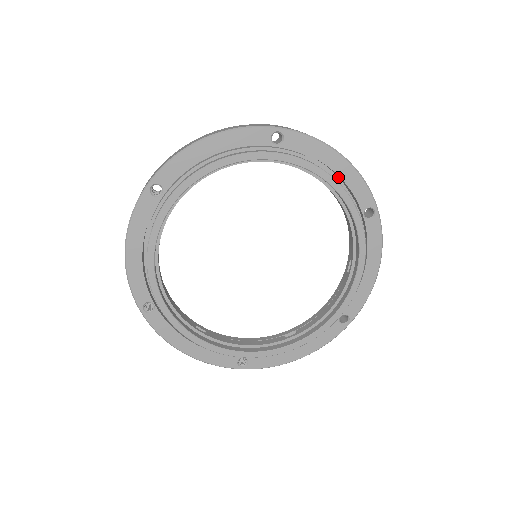
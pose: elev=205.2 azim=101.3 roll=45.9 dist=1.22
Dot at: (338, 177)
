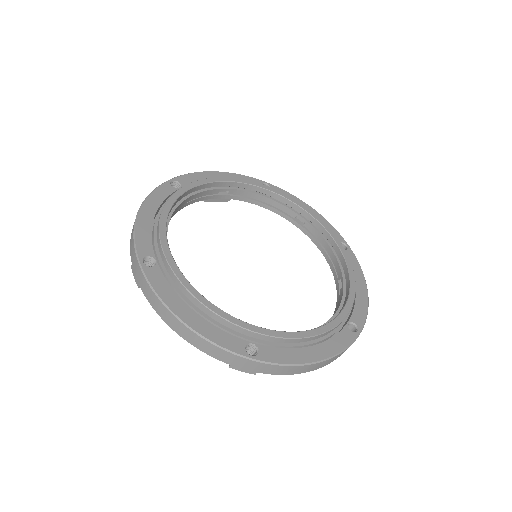
Dot at: occluded
